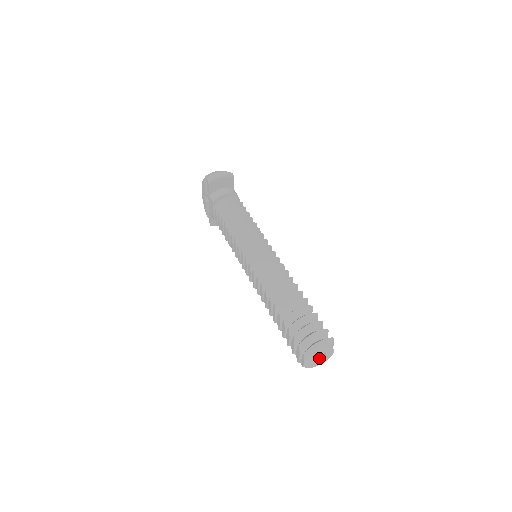
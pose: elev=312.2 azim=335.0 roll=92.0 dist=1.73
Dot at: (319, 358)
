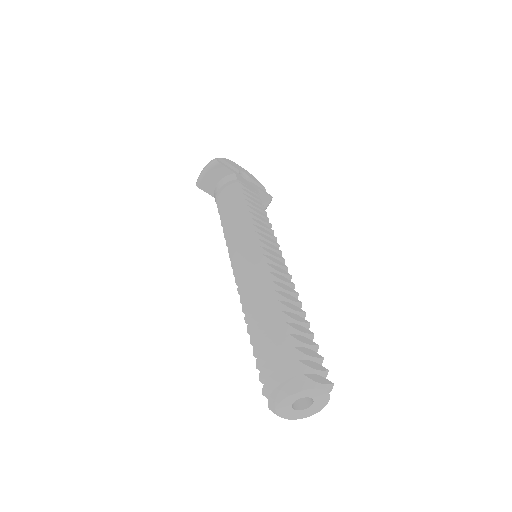
Dot at: (310, 402)
